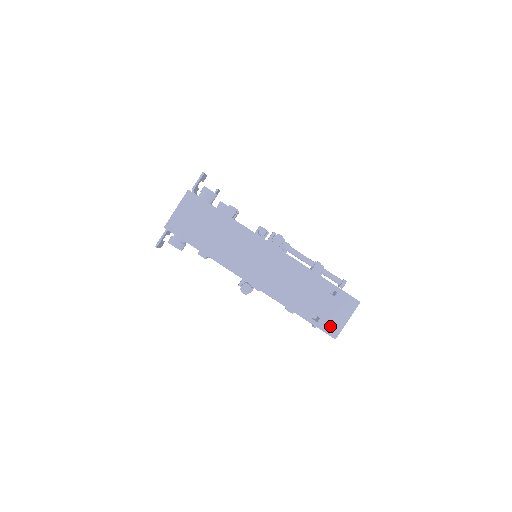
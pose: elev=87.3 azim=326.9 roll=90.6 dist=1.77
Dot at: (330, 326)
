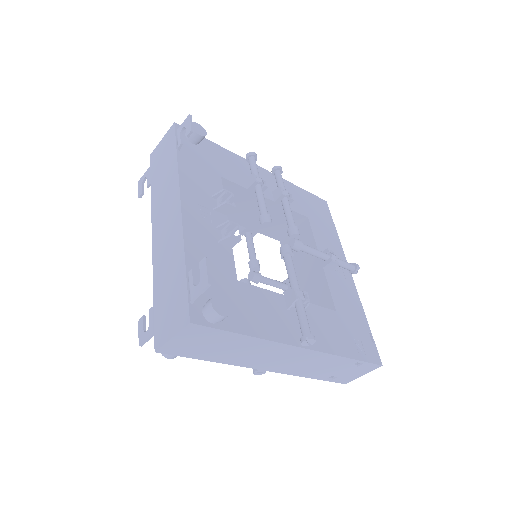
Dot at: (344, 380)
